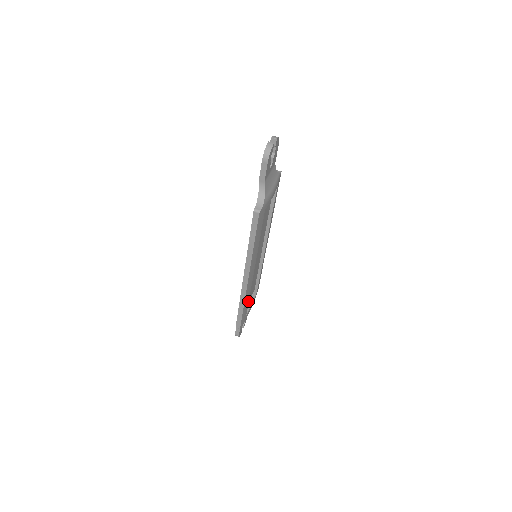
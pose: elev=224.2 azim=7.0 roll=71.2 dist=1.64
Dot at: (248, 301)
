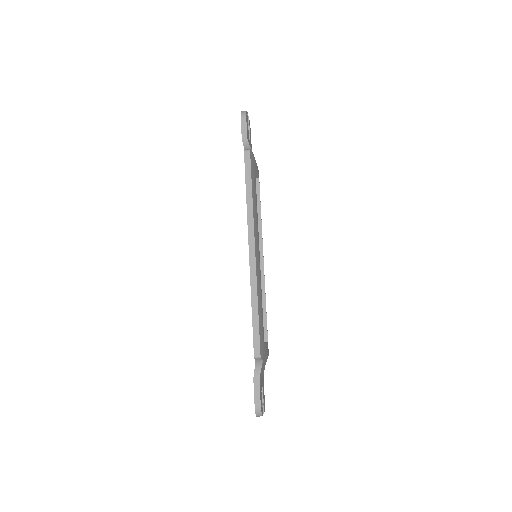
Dot at: (261, 311)
